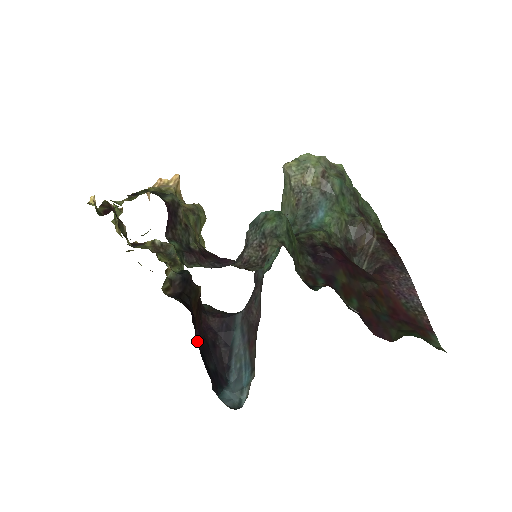
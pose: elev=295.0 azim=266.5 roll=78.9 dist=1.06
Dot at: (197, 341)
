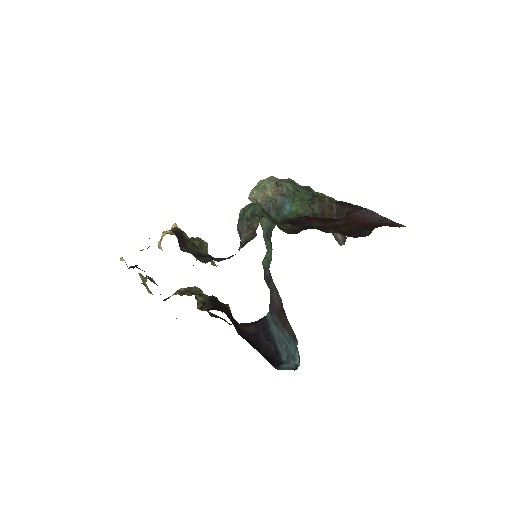
Dot at: occluded
